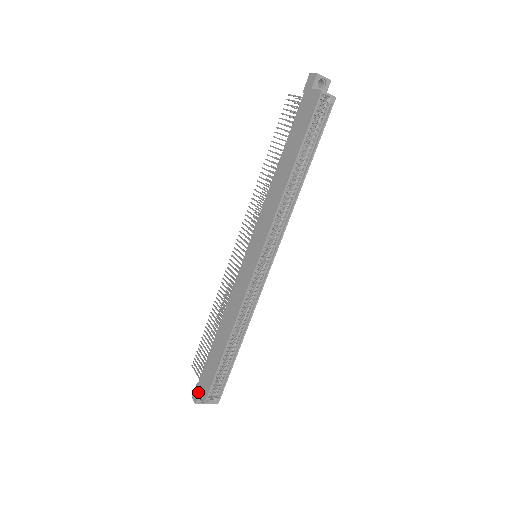
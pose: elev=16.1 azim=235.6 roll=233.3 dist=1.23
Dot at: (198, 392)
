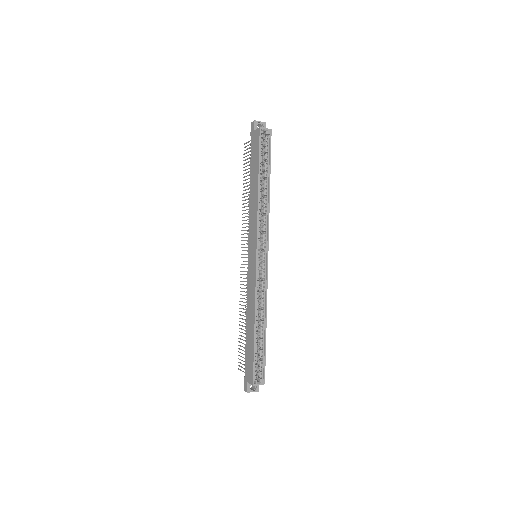
Dot at: (246, 381)
